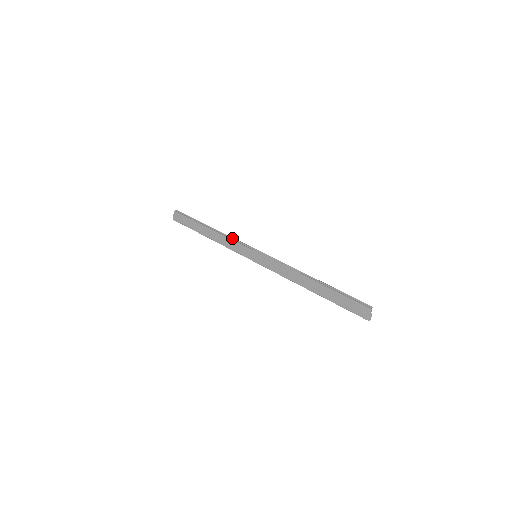
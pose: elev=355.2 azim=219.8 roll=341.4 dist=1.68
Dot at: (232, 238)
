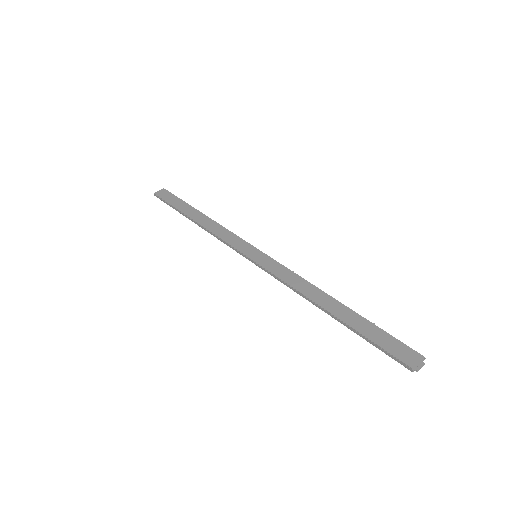
Dot at: occluded
